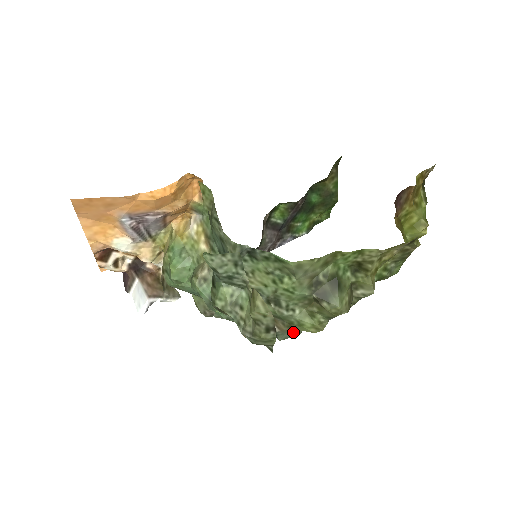
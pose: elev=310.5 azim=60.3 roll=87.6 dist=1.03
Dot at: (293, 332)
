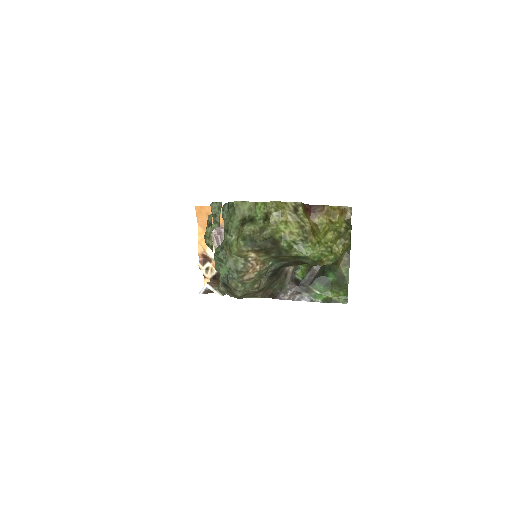
Dot at: (234, 263)
